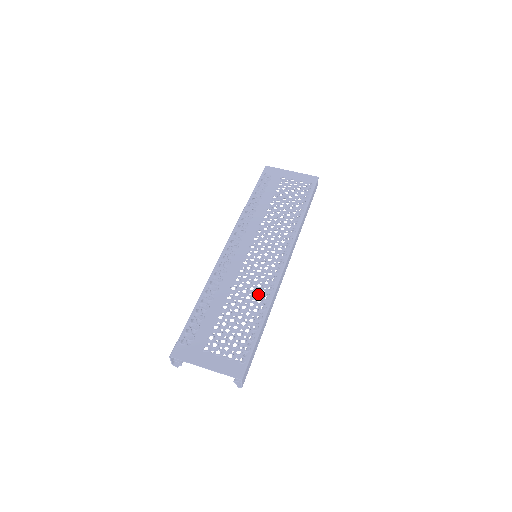
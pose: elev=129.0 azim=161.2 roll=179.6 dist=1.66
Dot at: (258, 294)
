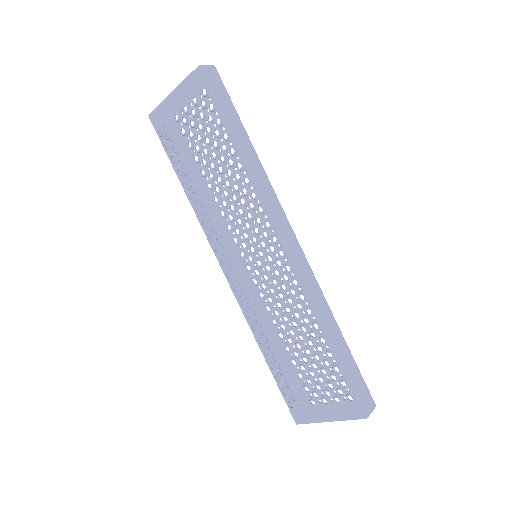
Dot at: occluded
